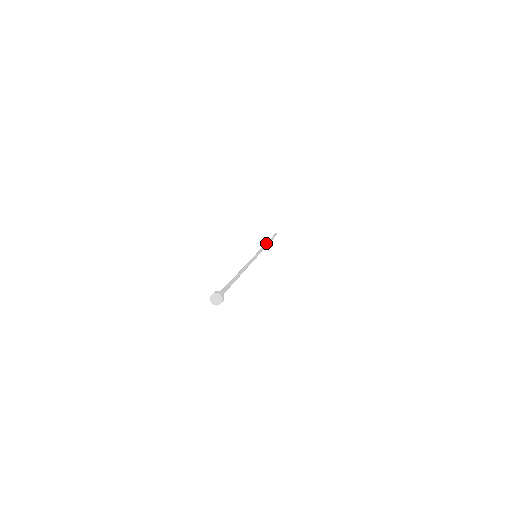
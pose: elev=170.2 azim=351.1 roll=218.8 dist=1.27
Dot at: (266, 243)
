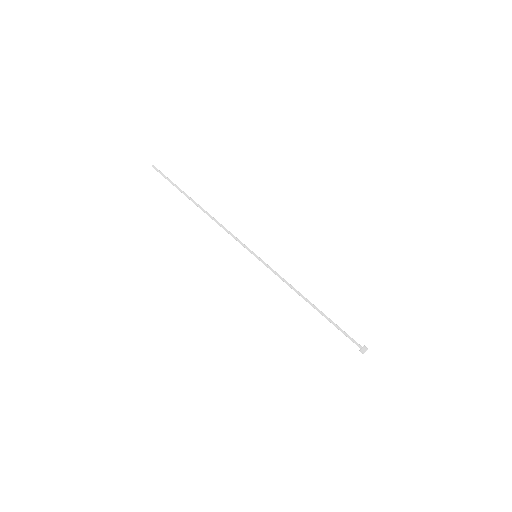
Dot at: (209, 215)
